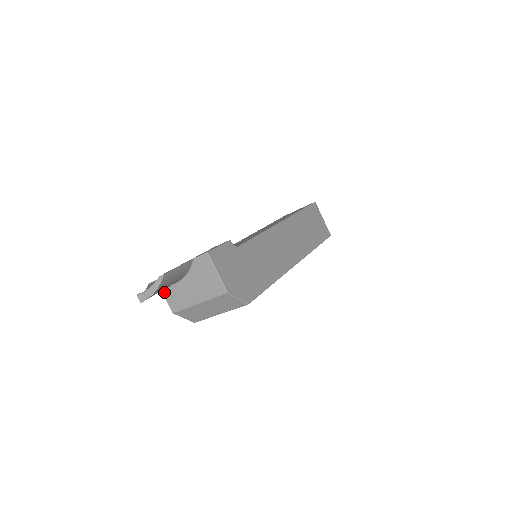
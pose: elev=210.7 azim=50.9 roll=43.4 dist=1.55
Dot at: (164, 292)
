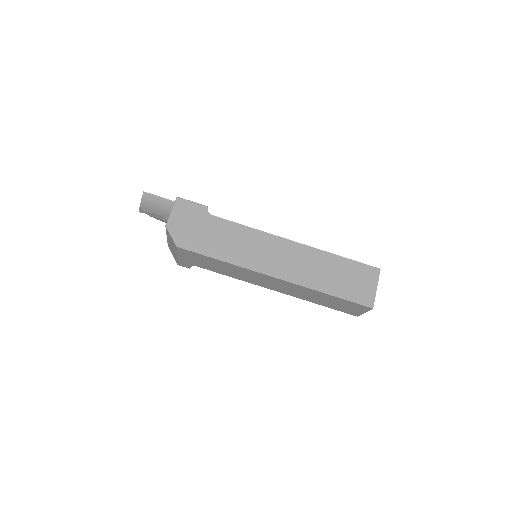
Dot at: occluded
